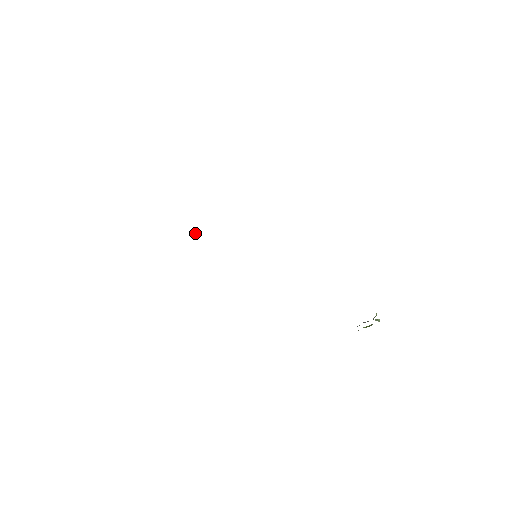
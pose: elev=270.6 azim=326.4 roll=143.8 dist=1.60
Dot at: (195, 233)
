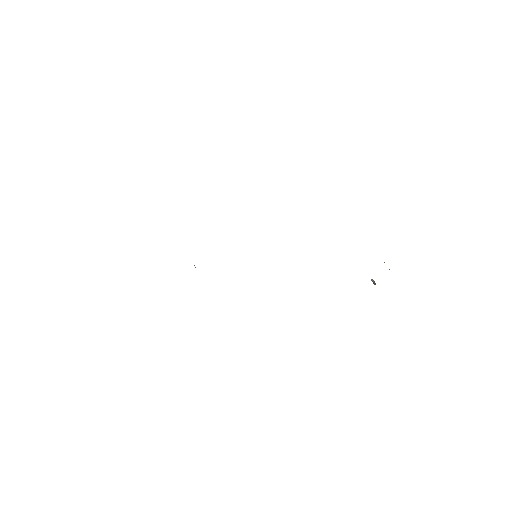
Dot at: occluded
